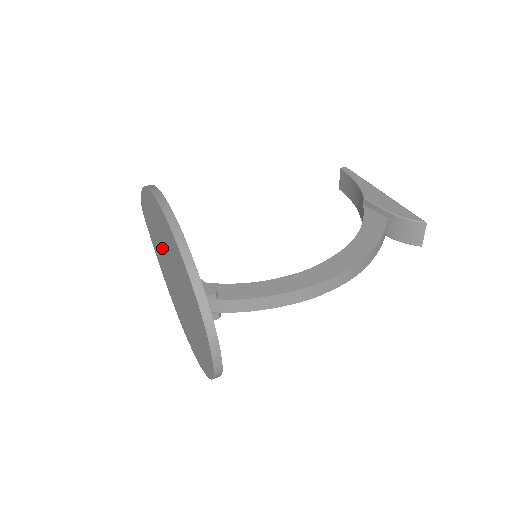
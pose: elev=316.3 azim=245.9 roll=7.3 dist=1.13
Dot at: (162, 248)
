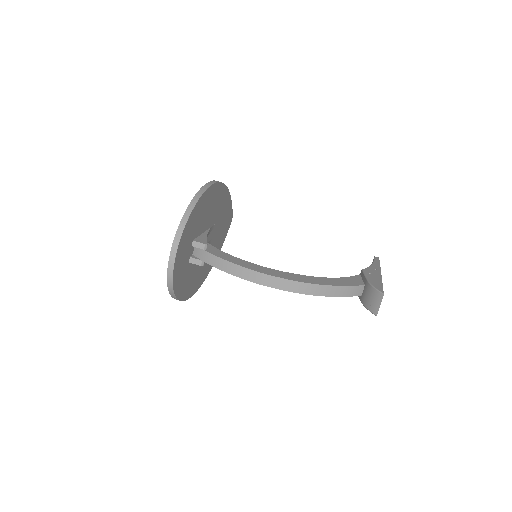
Dot at: occluded
